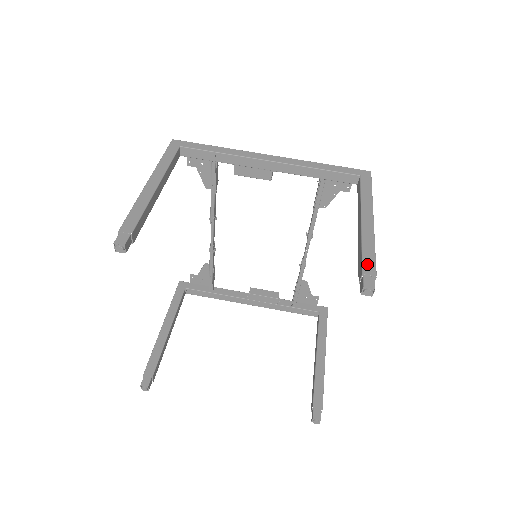
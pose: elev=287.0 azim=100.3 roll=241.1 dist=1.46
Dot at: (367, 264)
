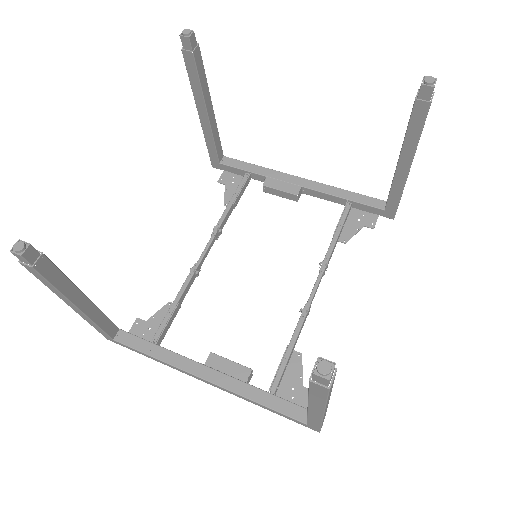
Dot at: occluded
